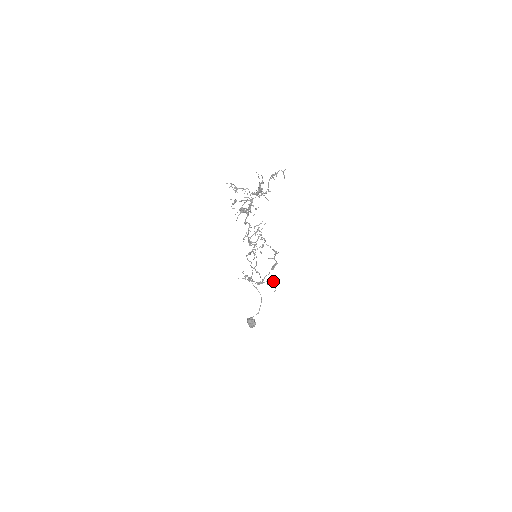
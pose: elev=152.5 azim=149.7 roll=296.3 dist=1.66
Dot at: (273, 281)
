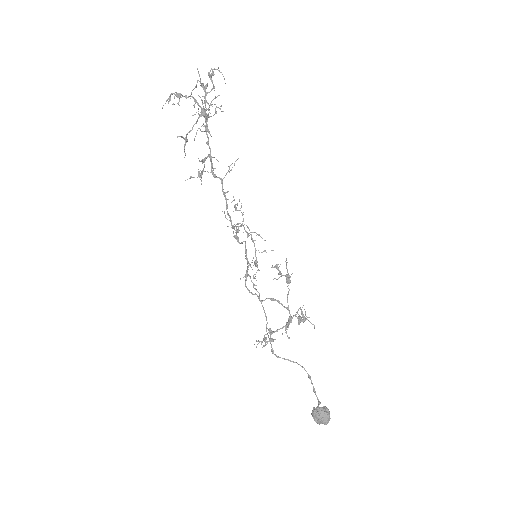
Dot at: (302, 320)
